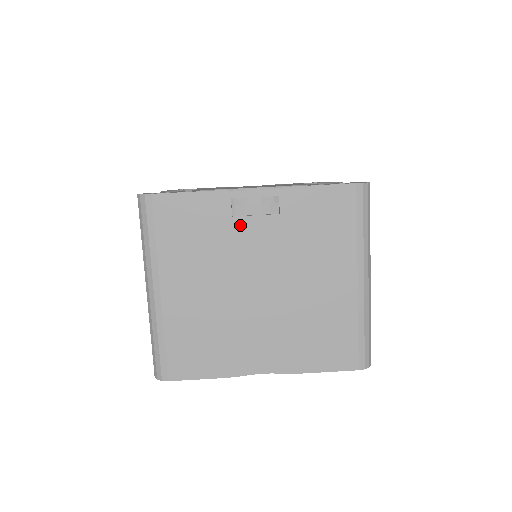
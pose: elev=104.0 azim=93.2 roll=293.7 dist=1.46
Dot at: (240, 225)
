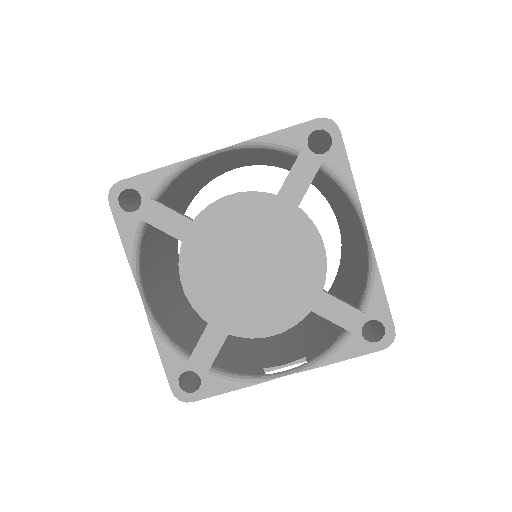
Dot at: occluded
